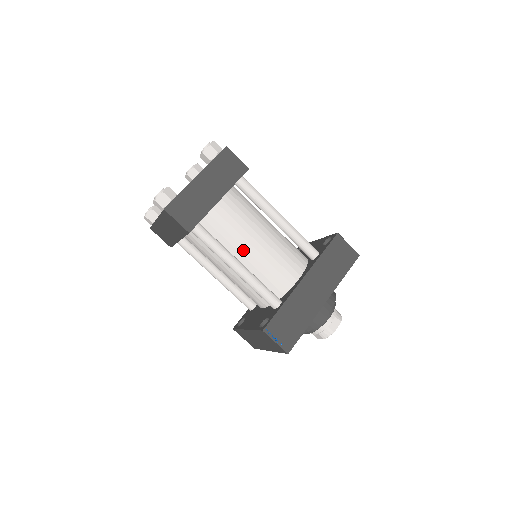
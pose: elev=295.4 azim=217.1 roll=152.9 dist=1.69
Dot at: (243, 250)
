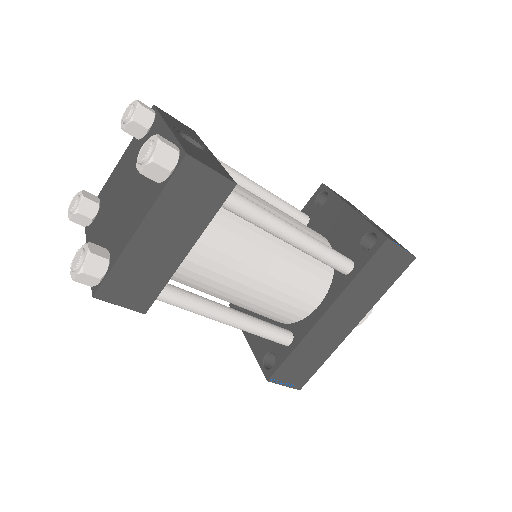
Dot at: (235, 292)
